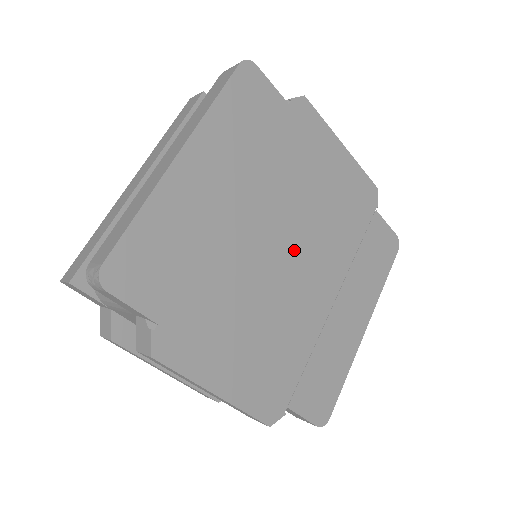
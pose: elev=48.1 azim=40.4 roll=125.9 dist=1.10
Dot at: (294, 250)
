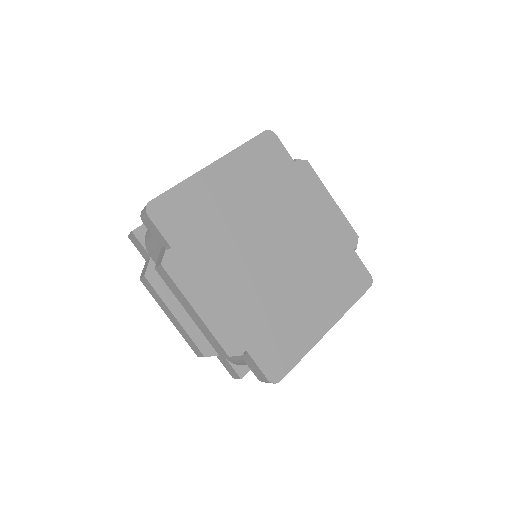
Dot at: (278, 247)
